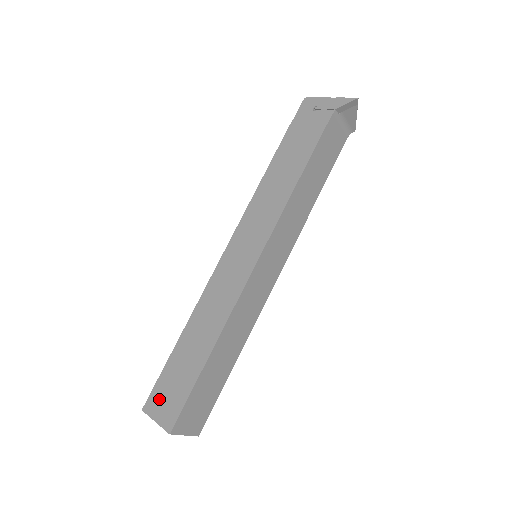
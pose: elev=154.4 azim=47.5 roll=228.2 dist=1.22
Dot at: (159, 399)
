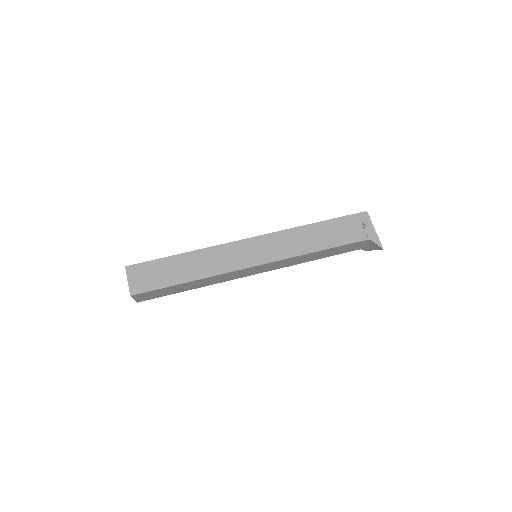
Dot at: (140, 272)
